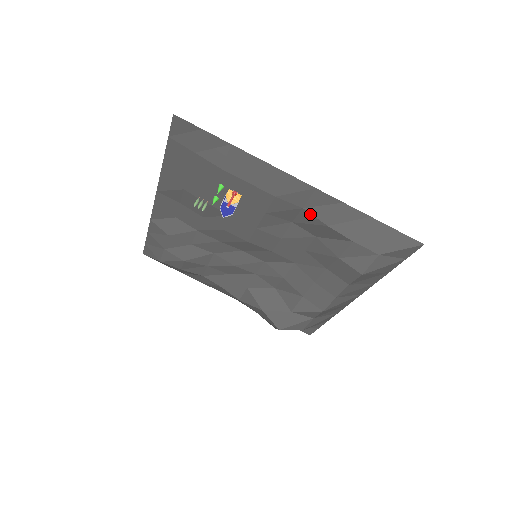
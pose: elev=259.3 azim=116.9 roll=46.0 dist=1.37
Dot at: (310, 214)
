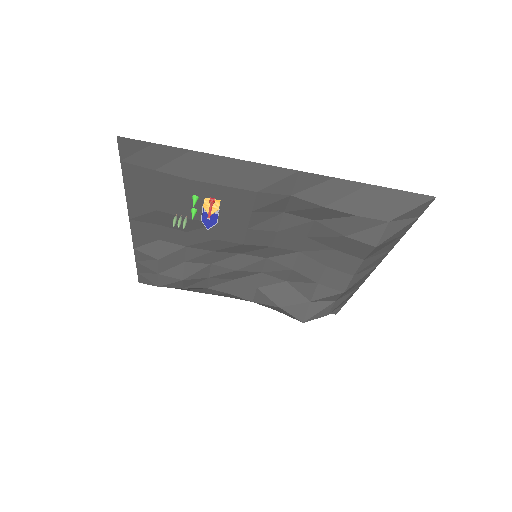
Dot at: (301, 199)
